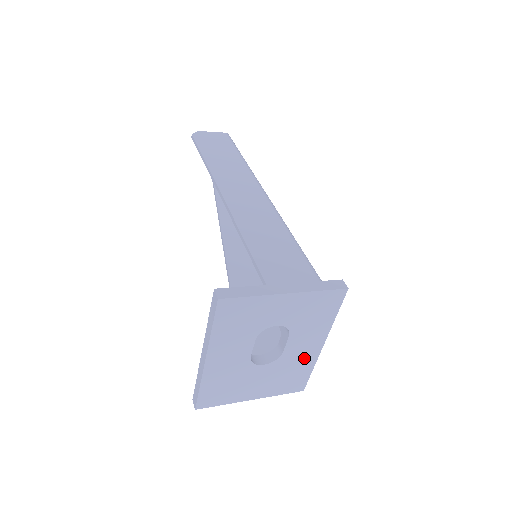
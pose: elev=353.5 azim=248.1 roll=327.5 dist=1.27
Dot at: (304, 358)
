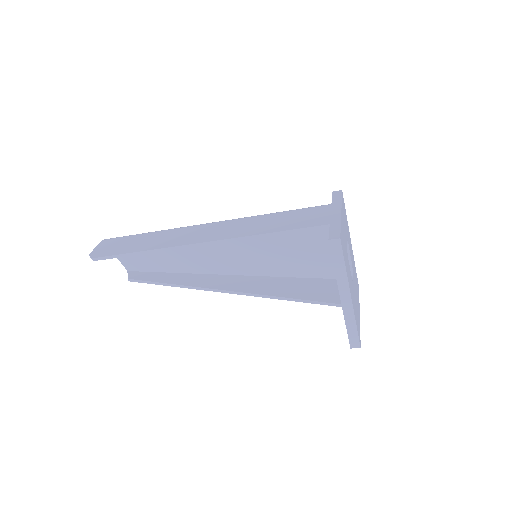
Dot at: (353, 260)
